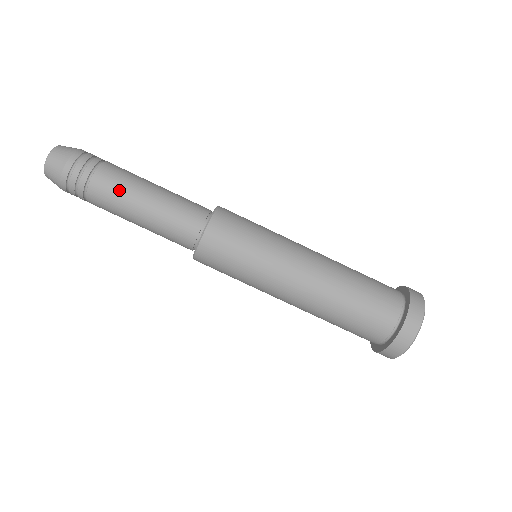
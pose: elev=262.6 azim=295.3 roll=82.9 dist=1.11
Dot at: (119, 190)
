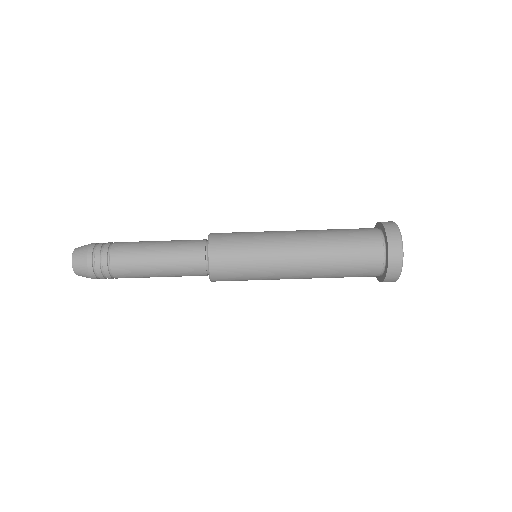
Dot at: (133, 258)
